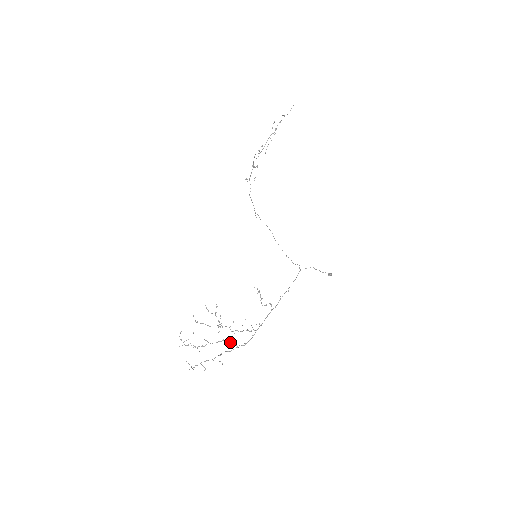
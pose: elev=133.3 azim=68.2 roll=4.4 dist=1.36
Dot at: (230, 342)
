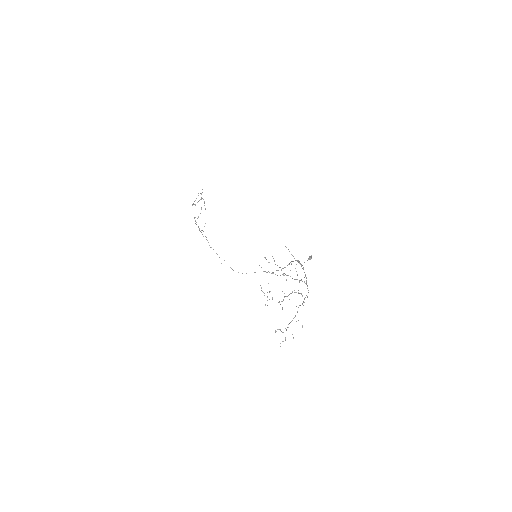
Dot at: (298, 293)
